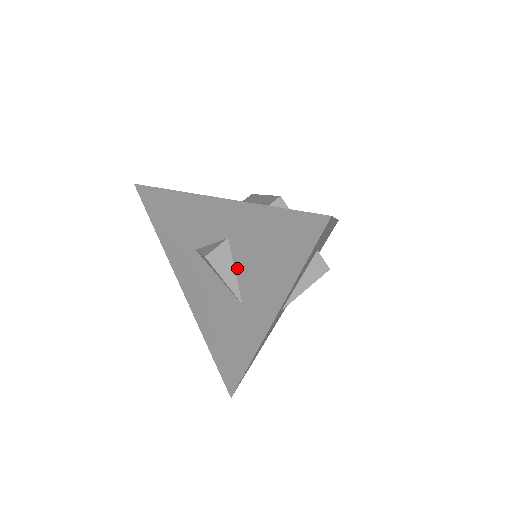
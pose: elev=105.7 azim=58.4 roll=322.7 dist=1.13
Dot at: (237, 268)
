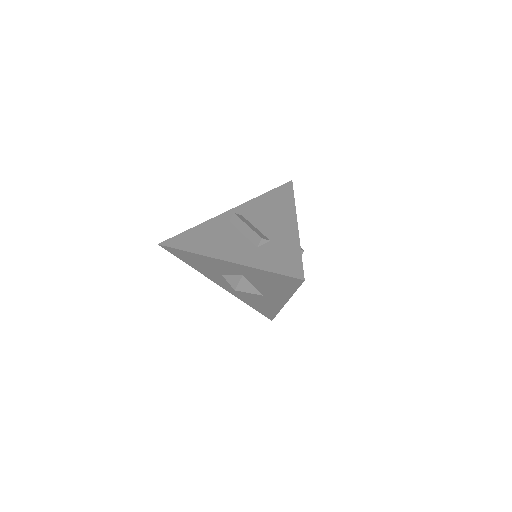
Dot at: (254, 285)
